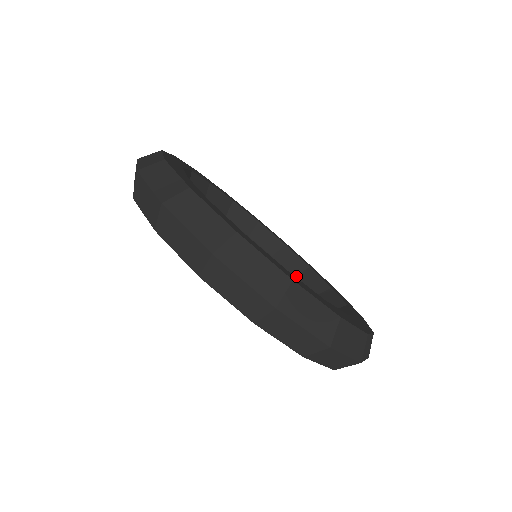
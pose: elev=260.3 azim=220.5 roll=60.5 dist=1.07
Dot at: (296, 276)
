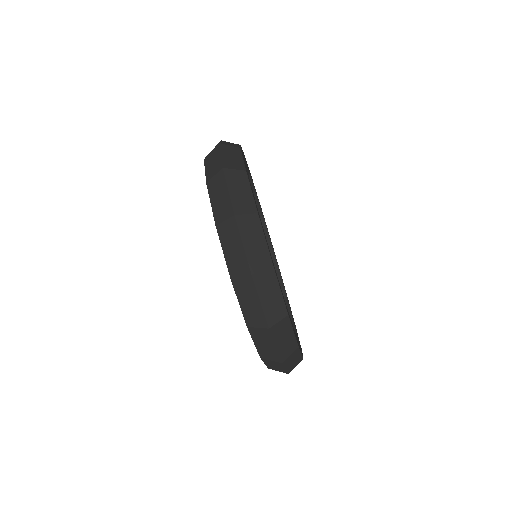
Dot at: occluded
